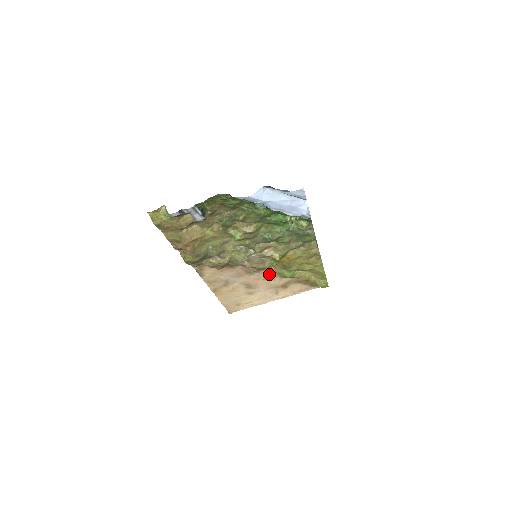
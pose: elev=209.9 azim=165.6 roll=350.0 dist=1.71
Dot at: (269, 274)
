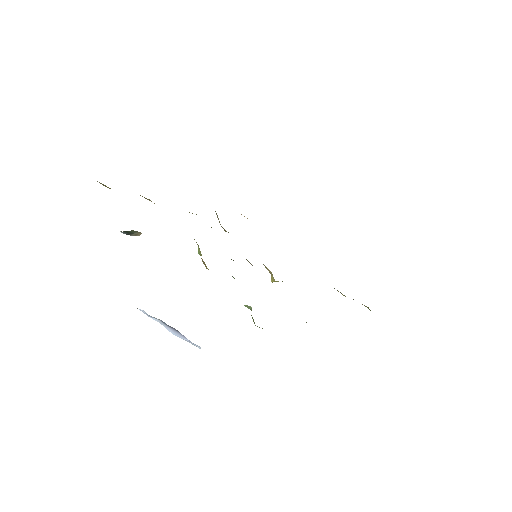
Dot at: occluded
